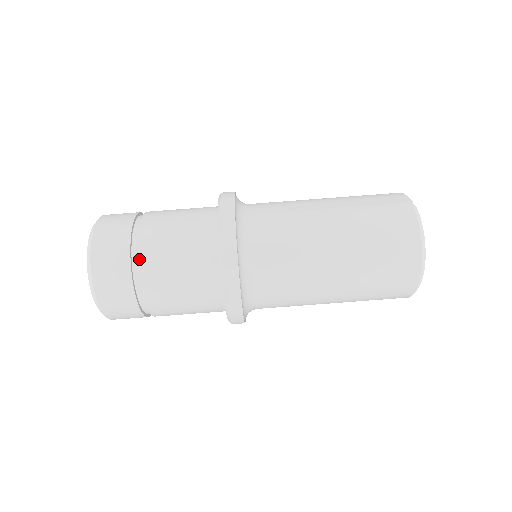
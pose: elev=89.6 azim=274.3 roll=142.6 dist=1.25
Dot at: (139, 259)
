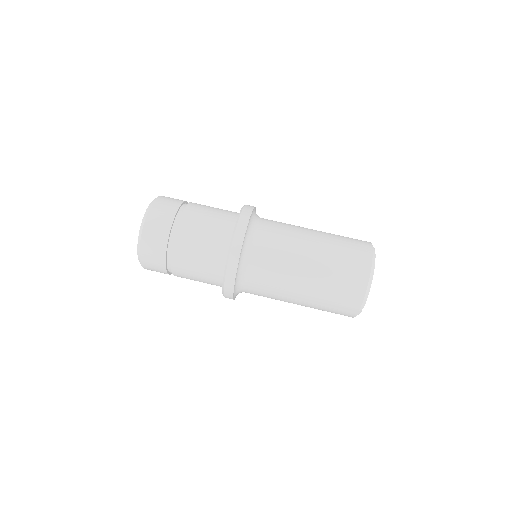
Dot at: (191, 202)
